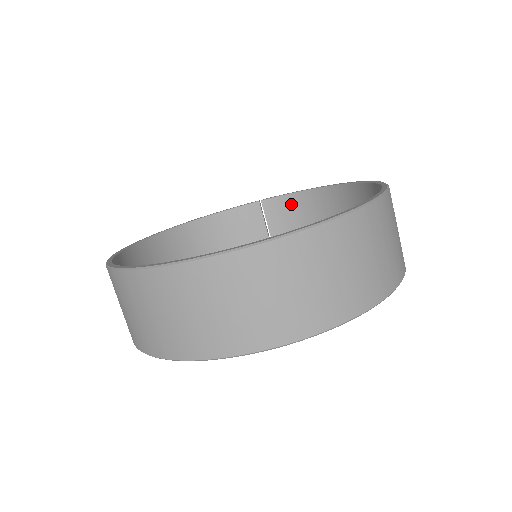
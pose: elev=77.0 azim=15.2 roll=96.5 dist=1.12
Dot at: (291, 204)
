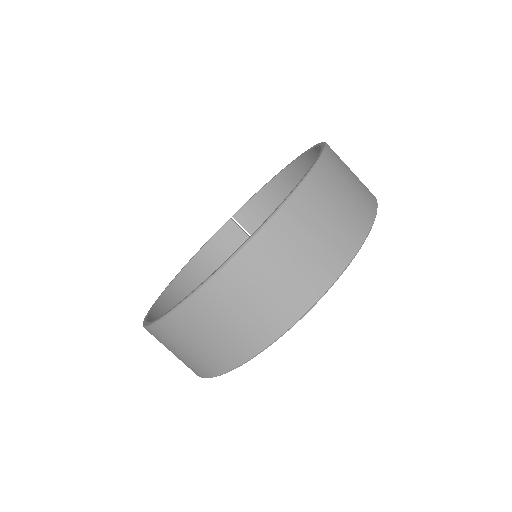
Dot at: (257, 206)
